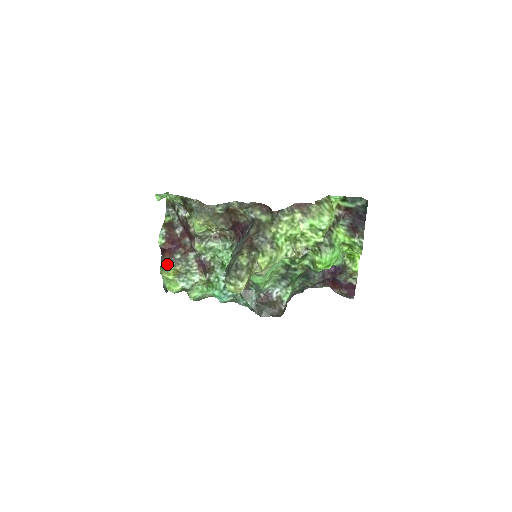
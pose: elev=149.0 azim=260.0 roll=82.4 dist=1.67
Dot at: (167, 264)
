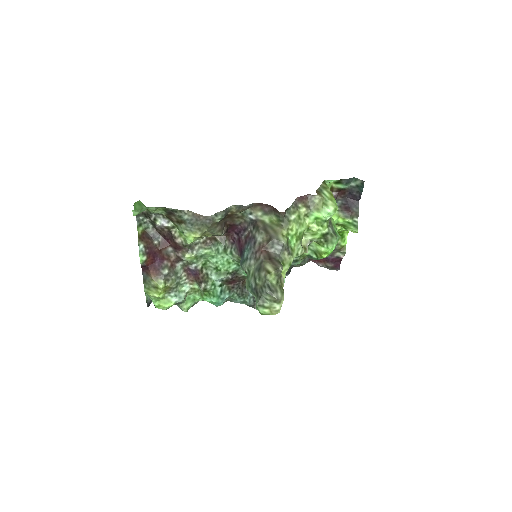
Dot at: (155, 283)
